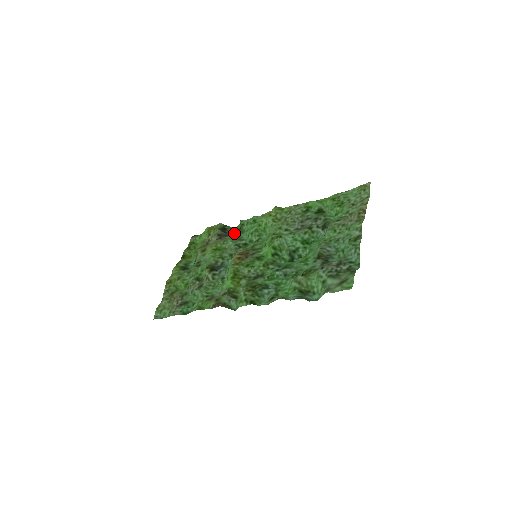
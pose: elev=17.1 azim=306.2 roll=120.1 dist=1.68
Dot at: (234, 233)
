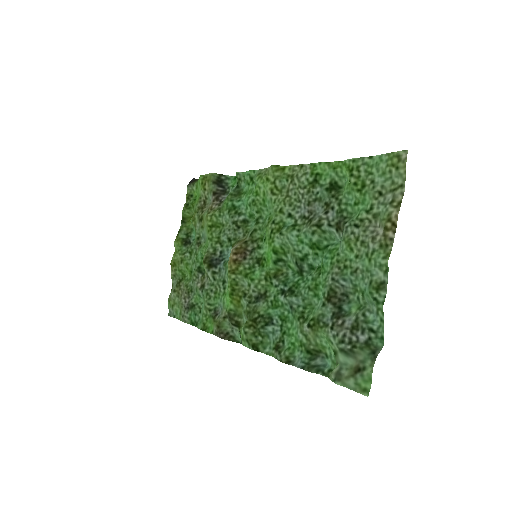
Dot at: (230, 197)
